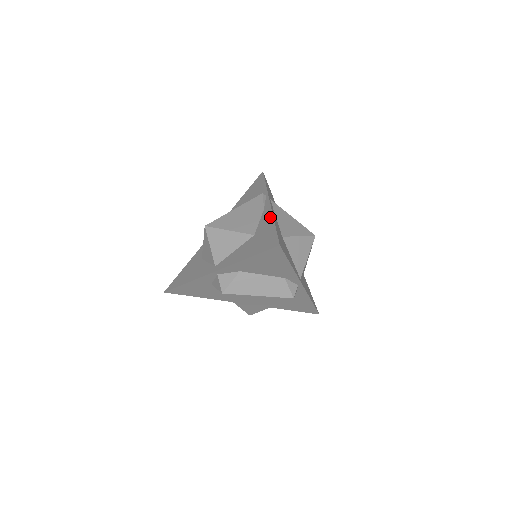
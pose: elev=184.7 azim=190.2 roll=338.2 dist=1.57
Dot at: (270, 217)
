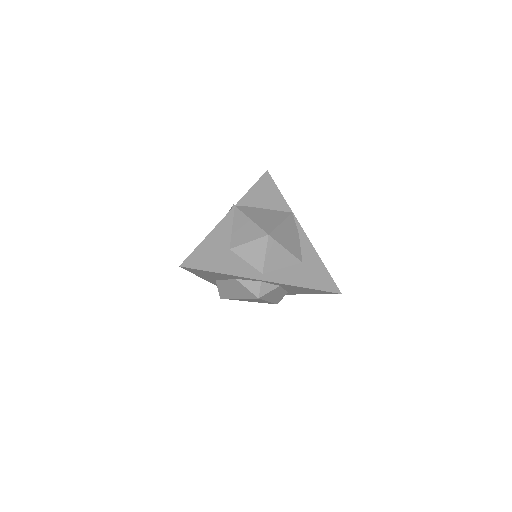
Dot at: (314, 251)
